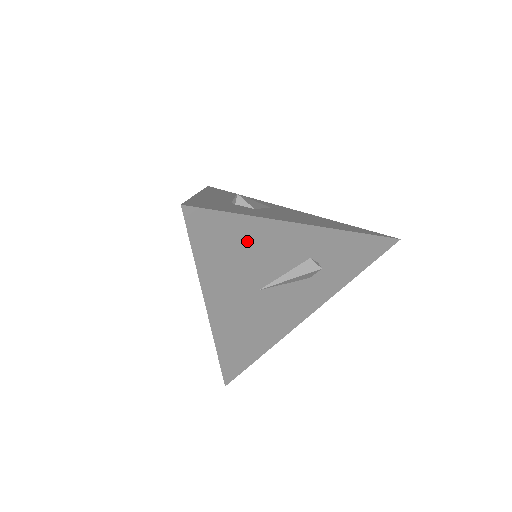
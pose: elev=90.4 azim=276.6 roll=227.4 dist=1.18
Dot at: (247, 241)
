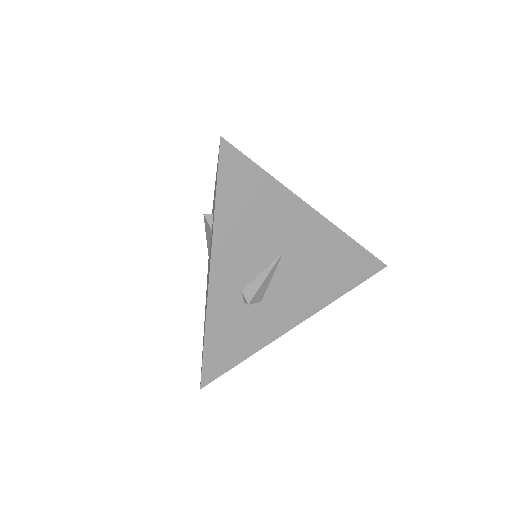
Dot at: occluded
